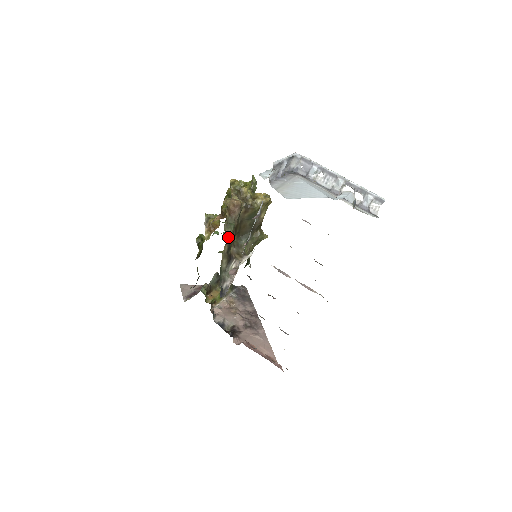
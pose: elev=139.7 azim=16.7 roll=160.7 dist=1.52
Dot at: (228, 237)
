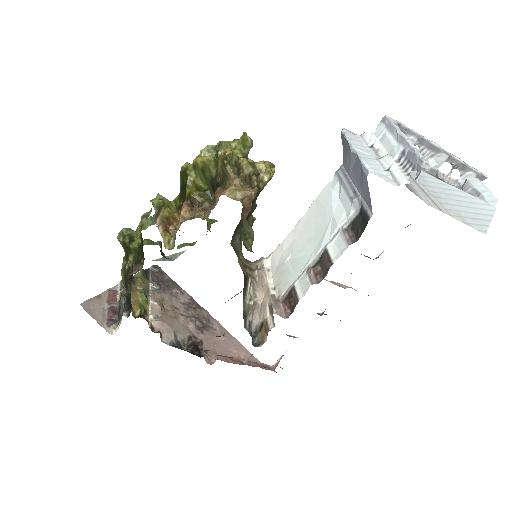
Dot at: occluded
